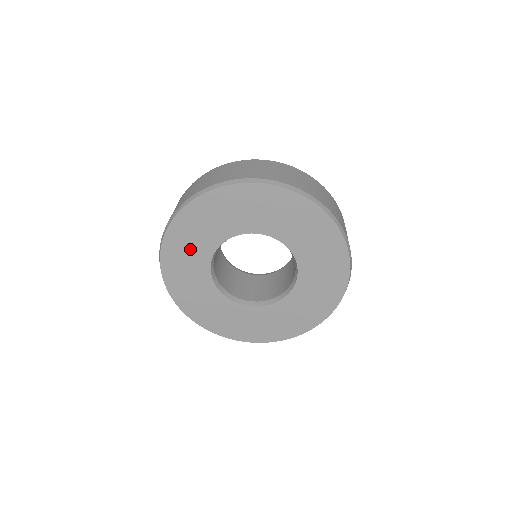
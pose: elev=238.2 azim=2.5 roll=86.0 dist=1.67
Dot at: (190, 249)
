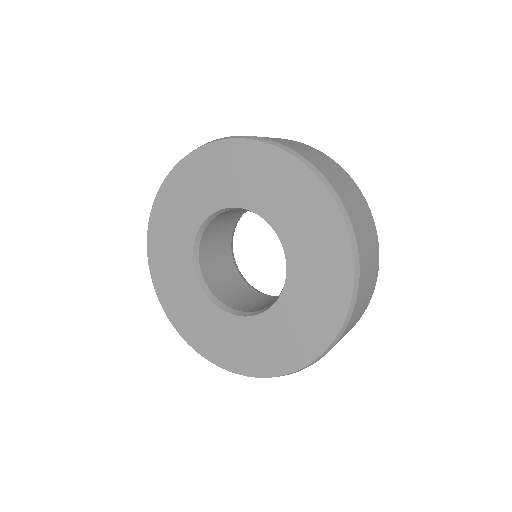
Dot at: (189, 197)
